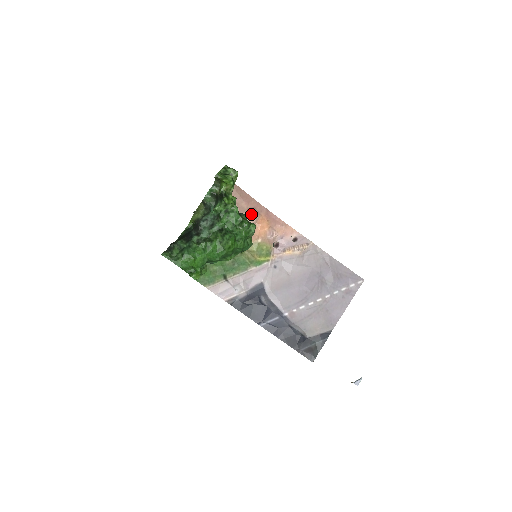
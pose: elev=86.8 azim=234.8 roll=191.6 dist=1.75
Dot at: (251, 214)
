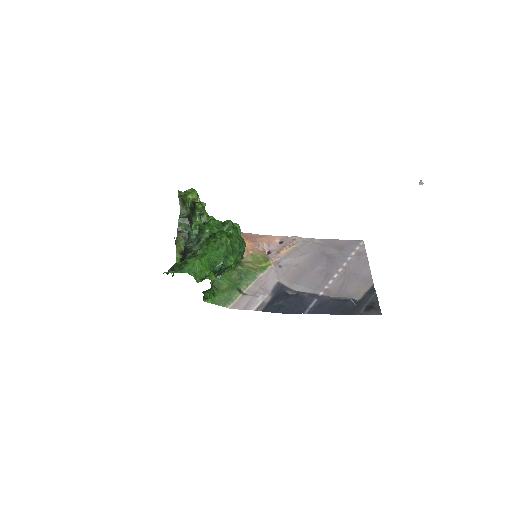
Dot at: occluded
